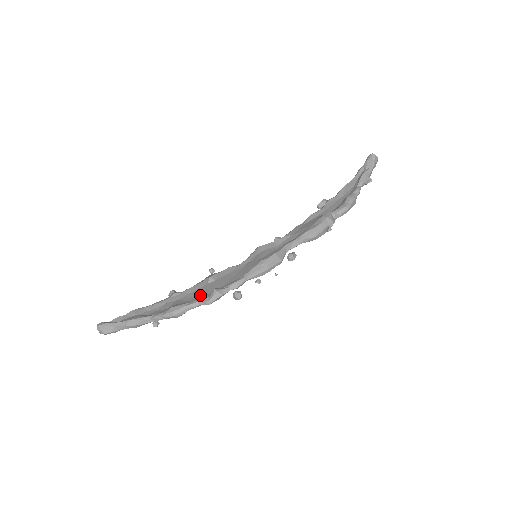
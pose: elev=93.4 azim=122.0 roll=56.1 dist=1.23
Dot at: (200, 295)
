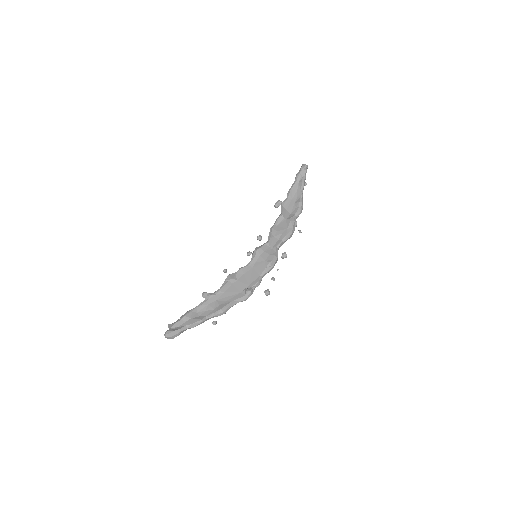
Dot at: (234, 294)
